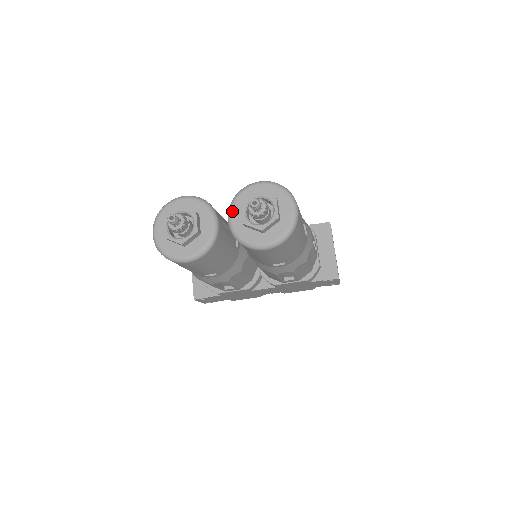
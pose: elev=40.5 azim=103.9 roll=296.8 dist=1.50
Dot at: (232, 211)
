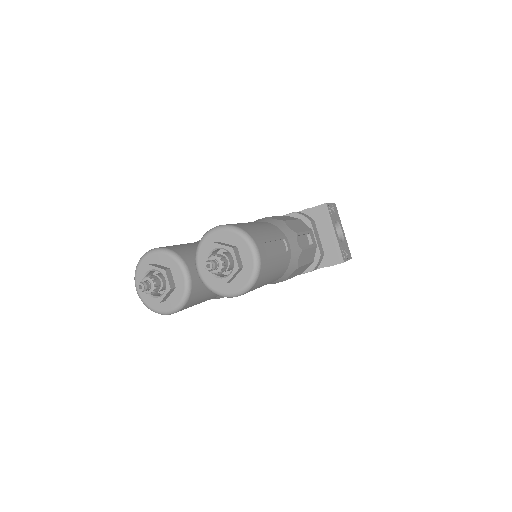
Dot at: (198, 262)
